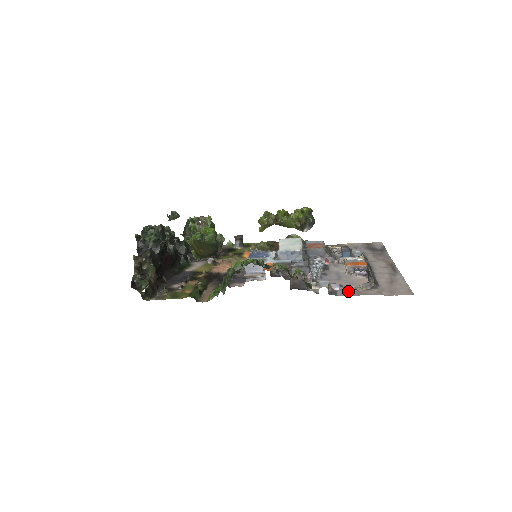
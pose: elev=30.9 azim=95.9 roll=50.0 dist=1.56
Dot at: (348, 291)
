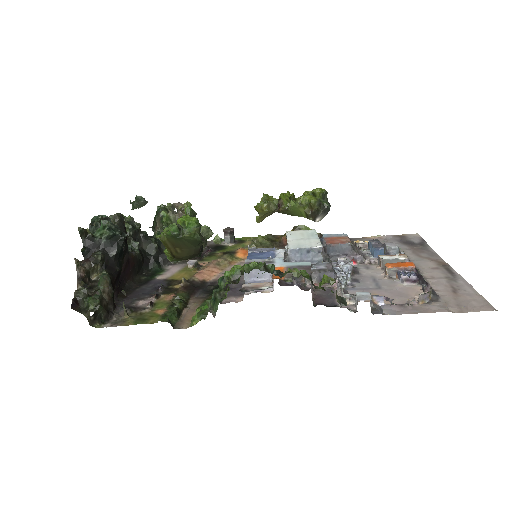
Dot at: (398, 307)
